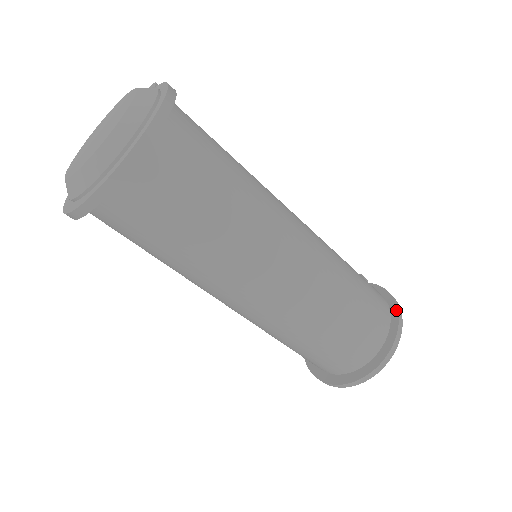
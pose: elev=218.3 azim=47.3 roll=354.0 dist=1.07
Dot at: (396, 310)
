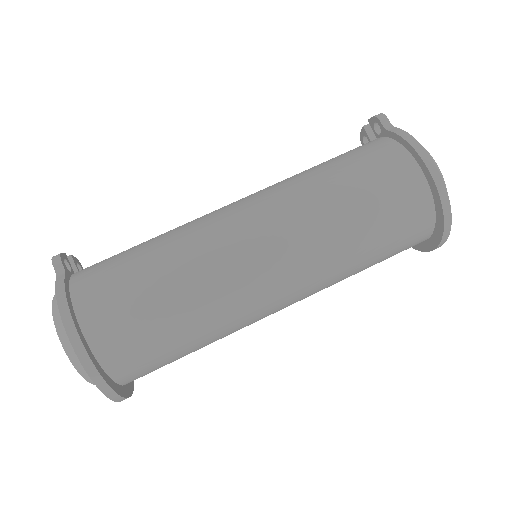
Dot at: (428, 172)
